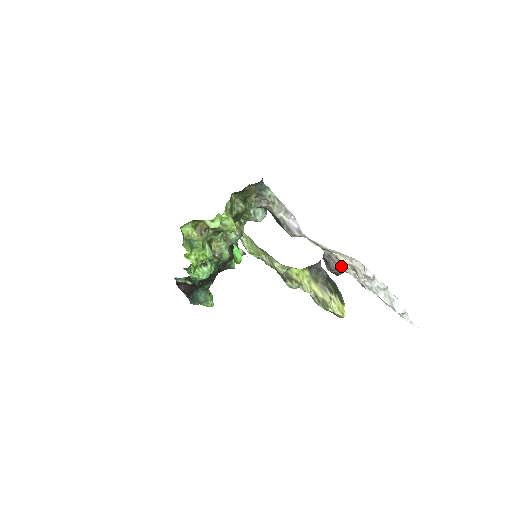
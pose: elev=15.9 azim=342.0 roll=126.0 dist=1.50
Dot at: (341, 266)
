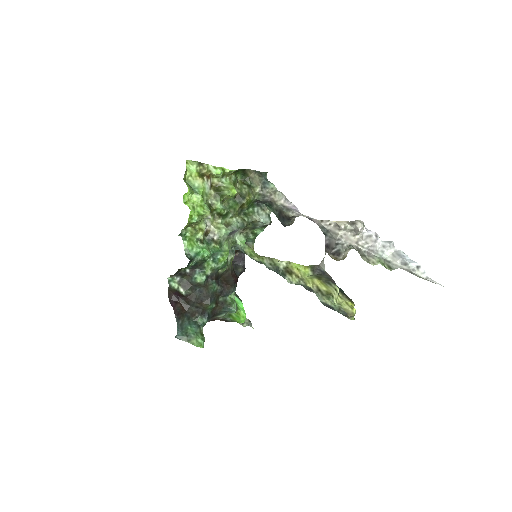
Dot at: (341, 235)
